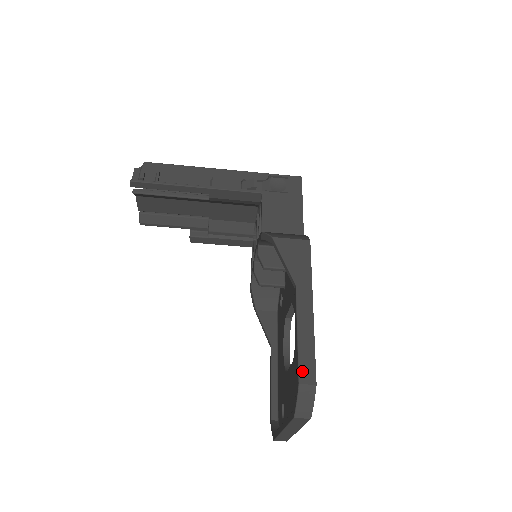
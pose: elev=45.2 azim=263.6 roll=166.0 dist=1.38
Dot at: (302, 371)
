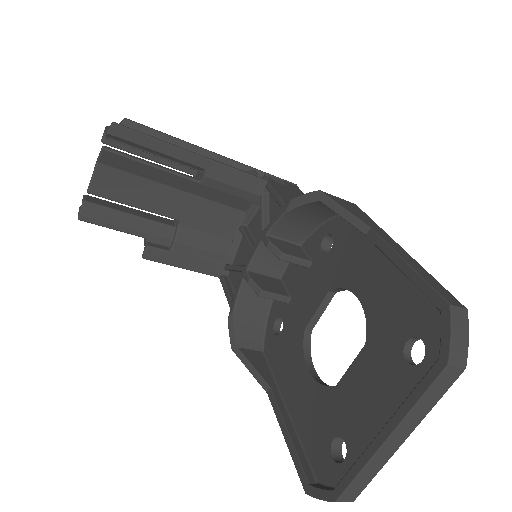
Dot at: (442, 294)
